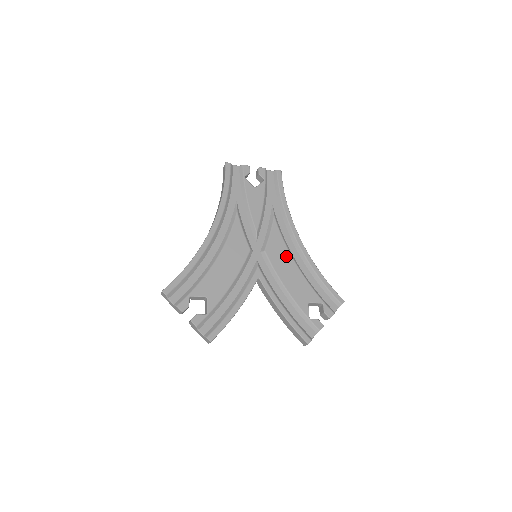
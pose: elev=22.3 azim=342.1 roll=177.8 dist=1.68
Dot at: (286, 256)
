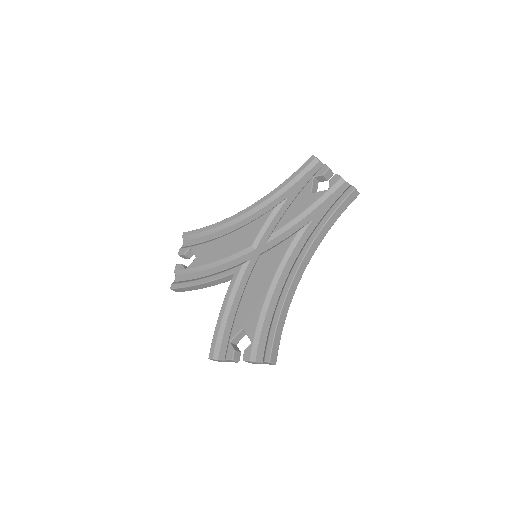
Dot at: (270, 274)
